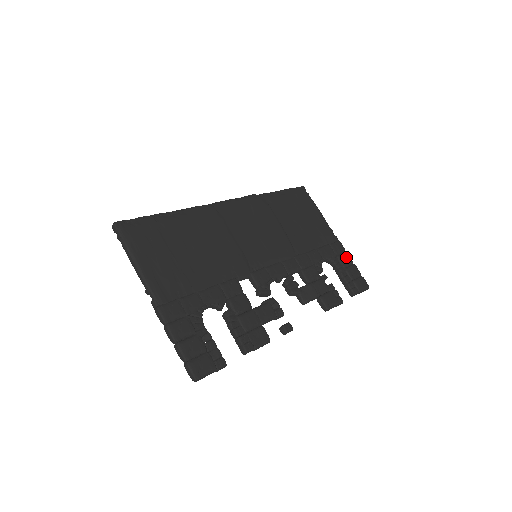
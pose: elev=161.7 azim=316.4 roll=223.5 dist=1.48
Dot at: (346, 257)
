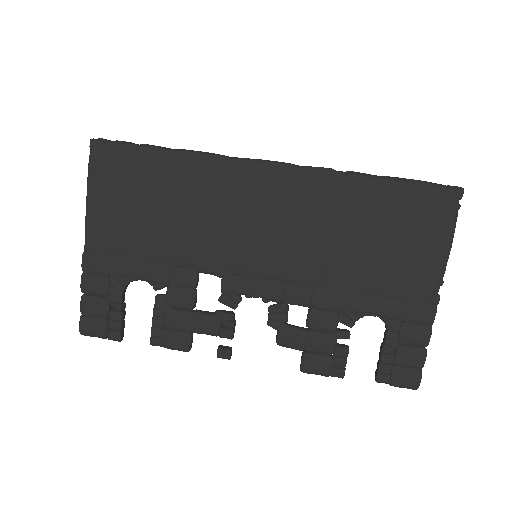
Dot at: (420, 333)
